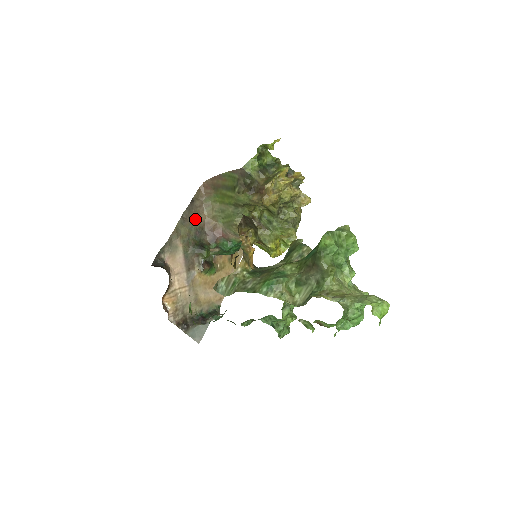
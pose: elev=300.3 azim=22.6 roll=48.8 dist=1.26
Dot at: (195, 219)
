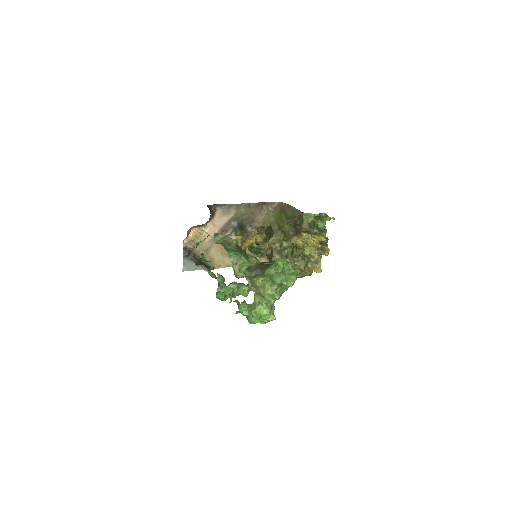
Dot at: (255, 213)
